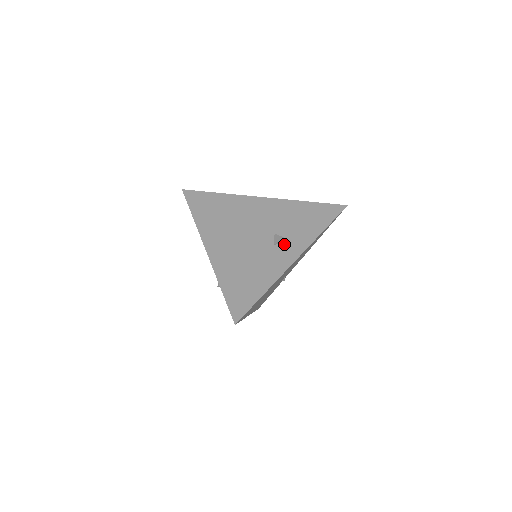
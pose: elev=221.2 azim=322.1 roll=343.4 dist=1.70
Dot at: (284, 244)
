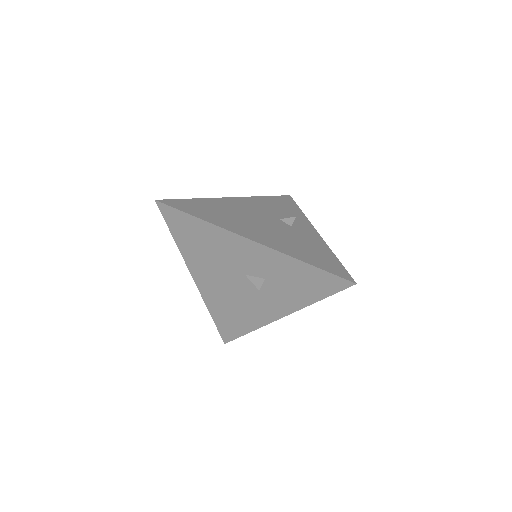
Dot at: (296, 224)
